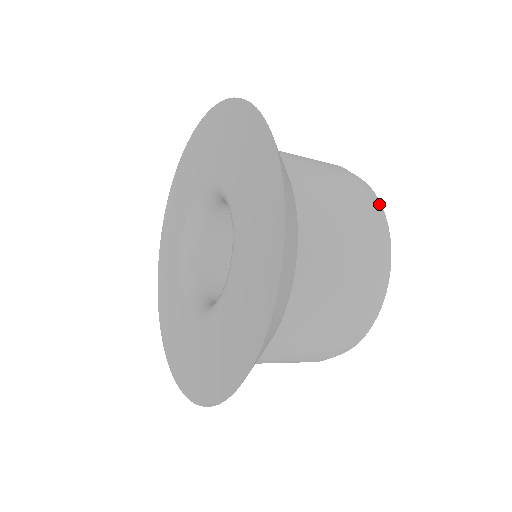
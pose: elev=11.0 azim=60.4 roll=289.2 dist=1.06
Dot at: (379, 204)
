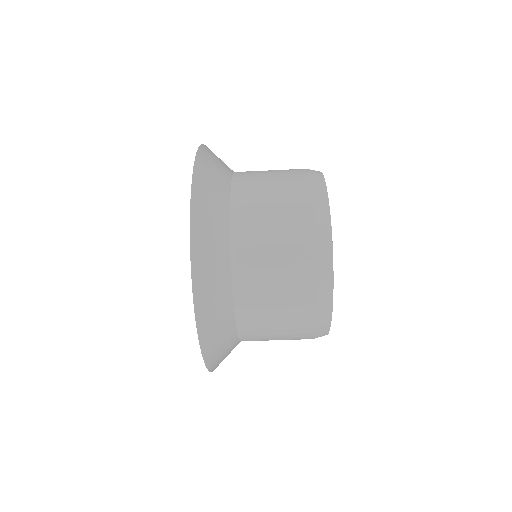
Dot at: occluded
